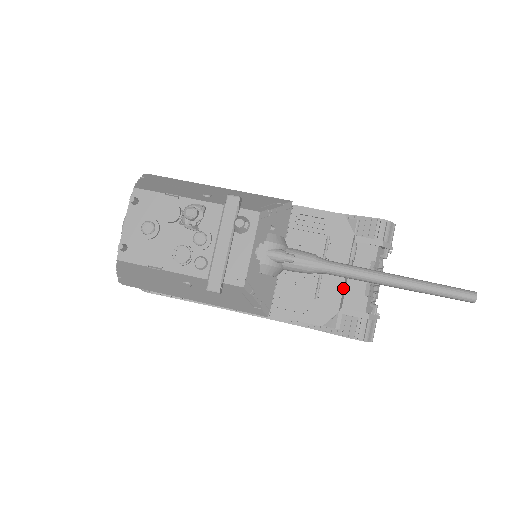
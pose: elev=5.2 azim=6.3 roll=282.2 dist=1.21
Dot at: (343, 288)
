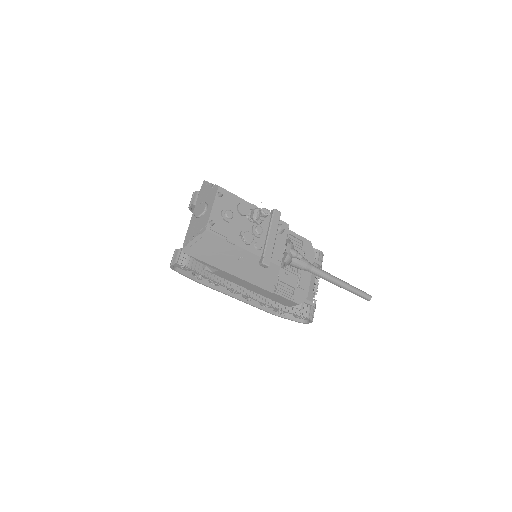
Dot at: (309, 284)
